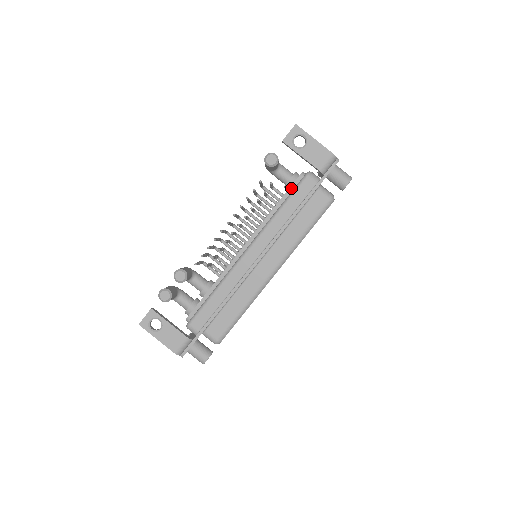
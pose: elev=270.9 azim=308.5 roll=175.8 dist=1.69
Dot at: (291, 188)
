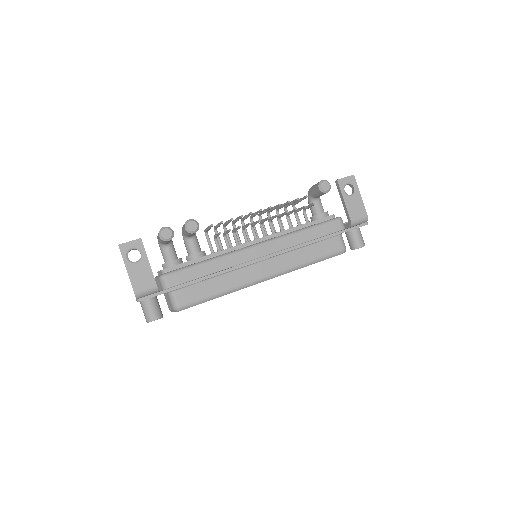
Dot at: (320, 220)
